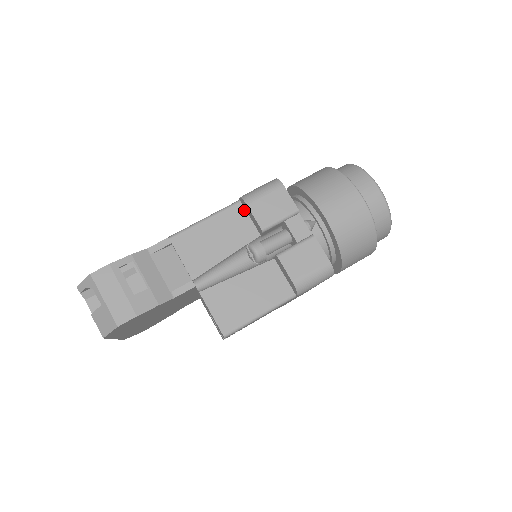
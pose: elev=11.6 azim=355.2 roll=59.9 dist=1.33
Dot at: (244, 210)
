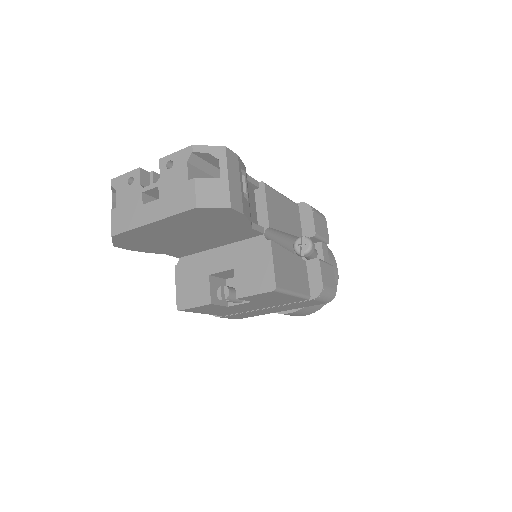
Dot at: (299, 213)
